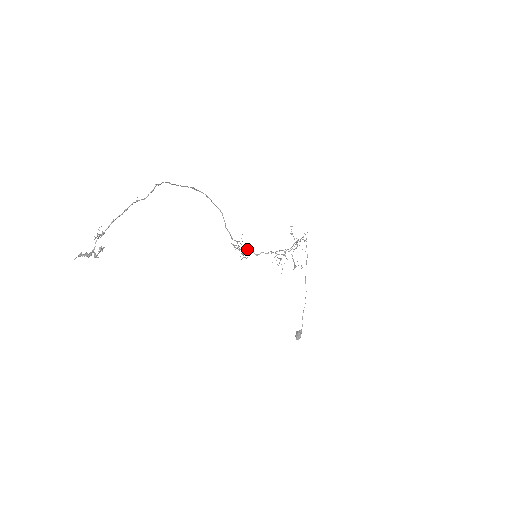
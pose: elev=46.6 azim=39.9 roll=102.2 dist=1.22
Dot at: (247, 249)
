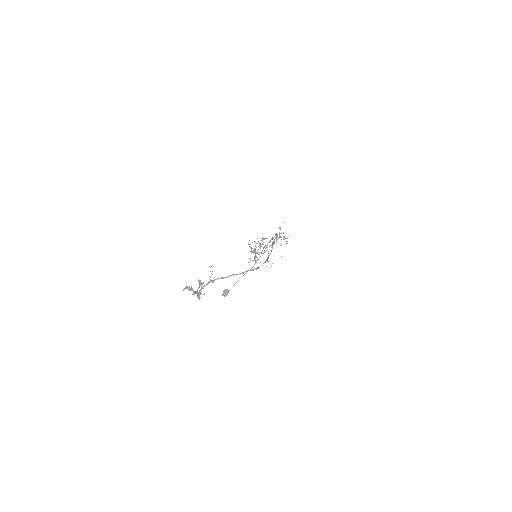
Dot at: (255, 249)
